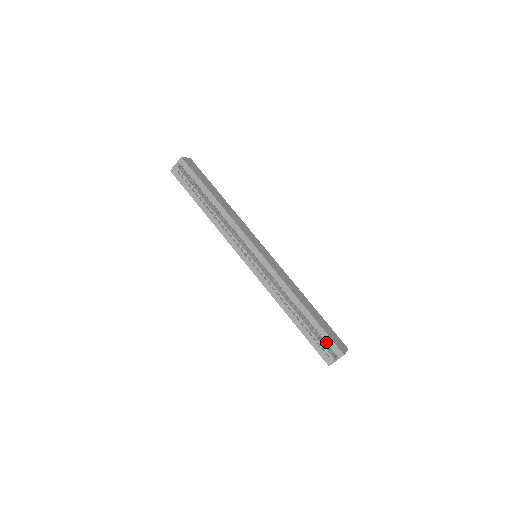
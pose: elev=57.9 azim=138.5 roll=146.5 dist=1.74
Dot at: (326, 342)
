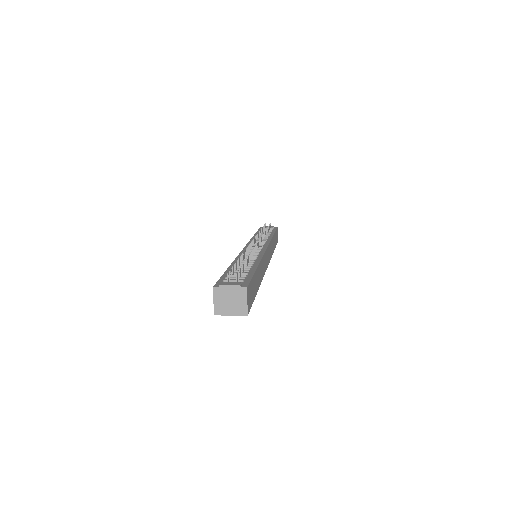
Dot at: occluded
